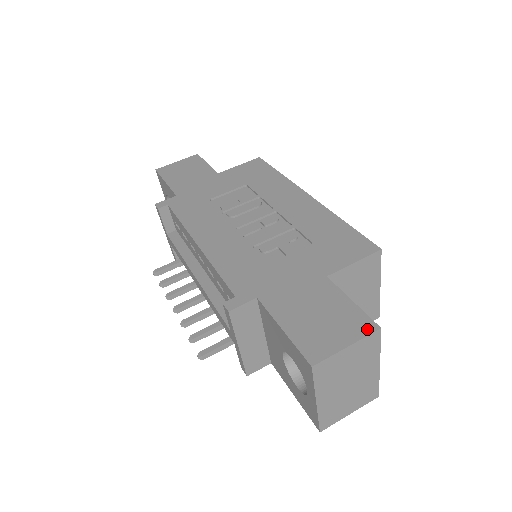
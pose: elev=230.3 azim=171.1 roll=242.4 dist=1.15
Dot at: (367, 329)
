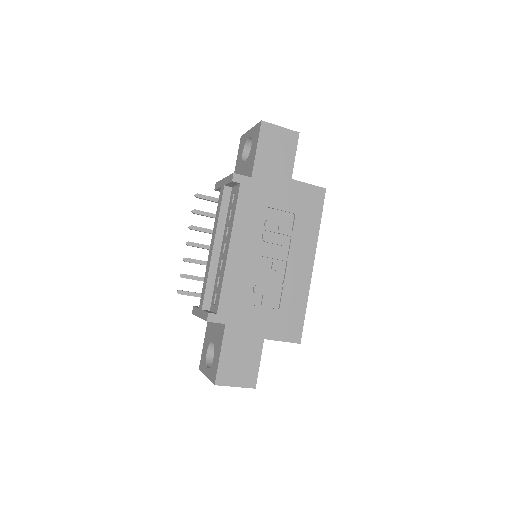
Dot at: (250, 385)
